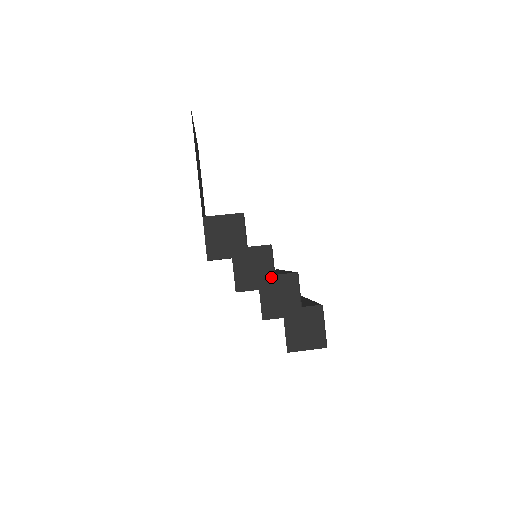
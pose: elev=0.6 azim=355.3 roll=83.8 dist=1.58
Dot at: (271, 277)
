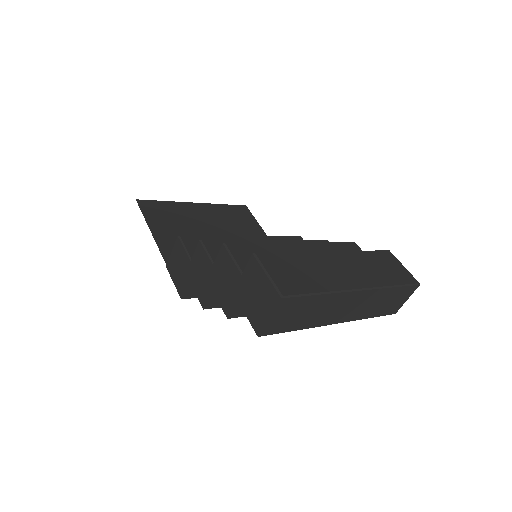
Dot at: (212, 269)
